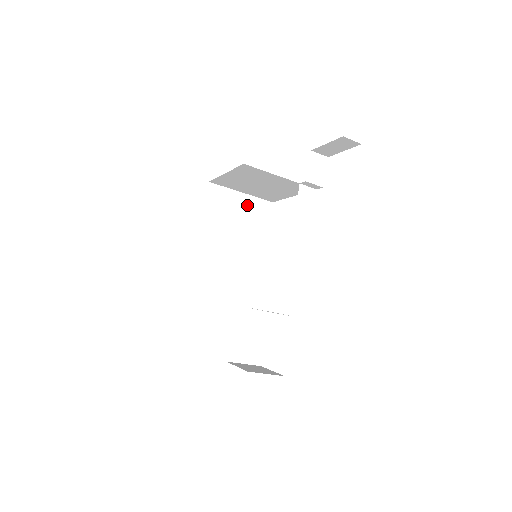
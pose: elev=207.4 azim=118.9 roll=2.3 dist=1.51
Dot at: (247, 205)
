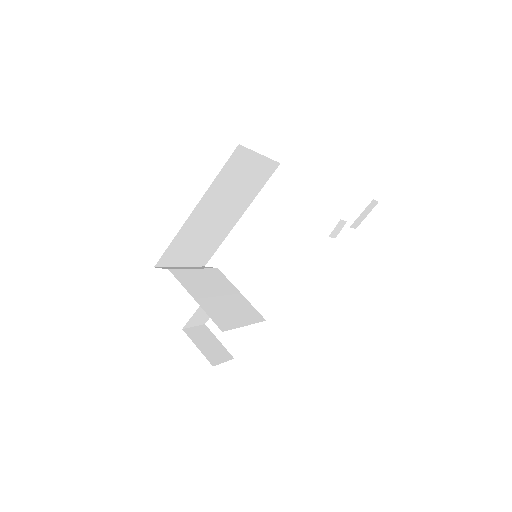
Dot at: (258, 167)
